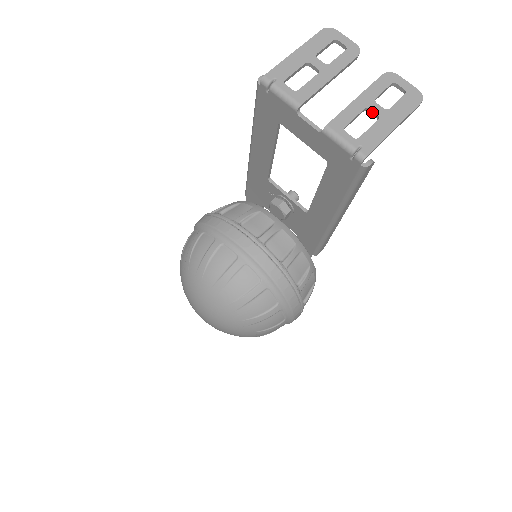
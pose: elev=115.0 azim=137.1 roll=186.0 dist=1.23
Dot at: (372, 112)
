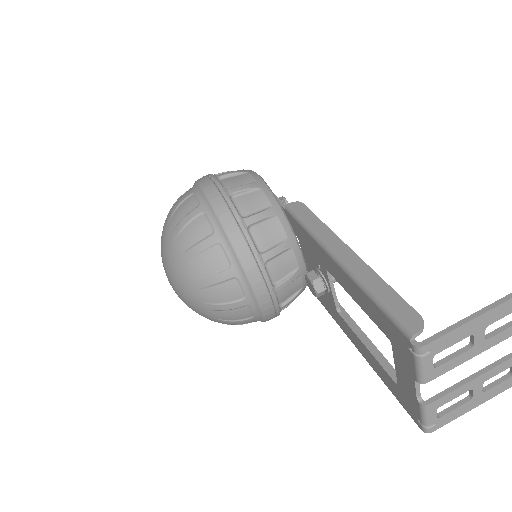
Dot at: (471, 391)
